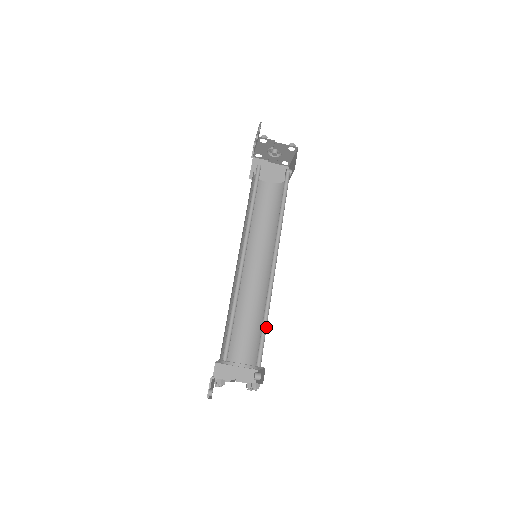
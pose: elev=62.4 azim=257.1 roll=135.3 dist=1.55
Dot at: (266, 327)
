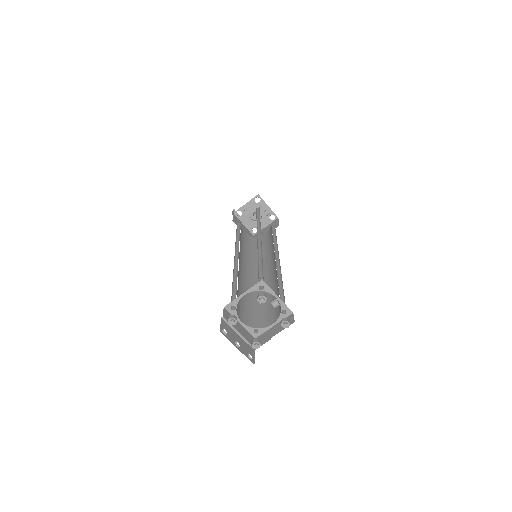
Dot at: (262, 267)
